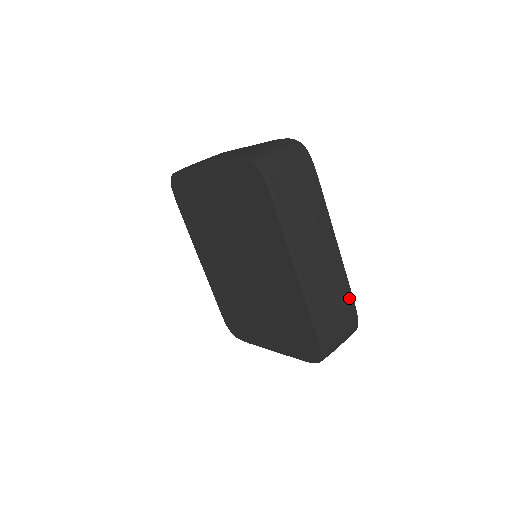
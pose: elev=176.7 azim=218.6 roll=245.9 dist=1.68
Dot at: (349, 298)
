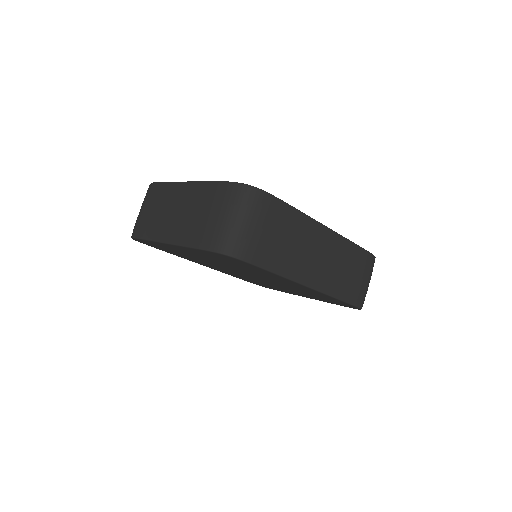
Dot at: (360, 253)
